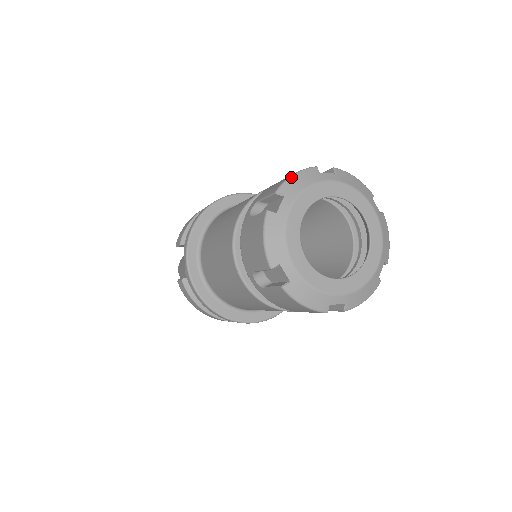
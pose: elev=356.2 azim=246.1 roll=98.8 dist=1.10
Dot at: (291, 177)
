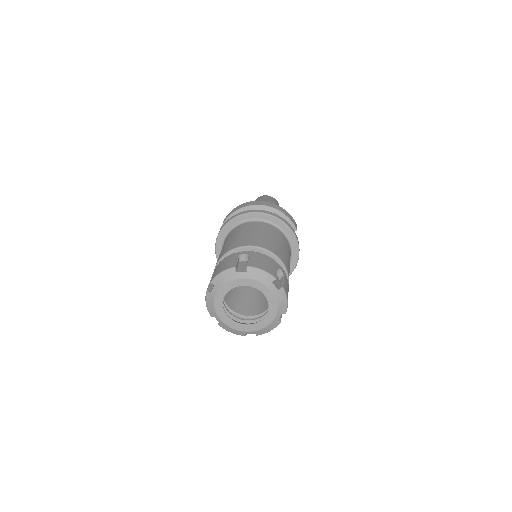
Dot at: (219, 275)
